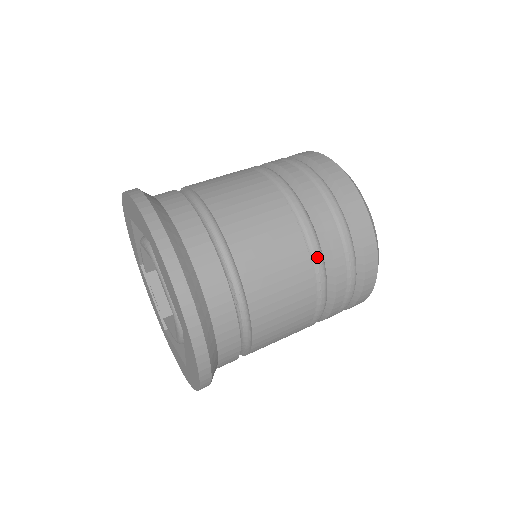
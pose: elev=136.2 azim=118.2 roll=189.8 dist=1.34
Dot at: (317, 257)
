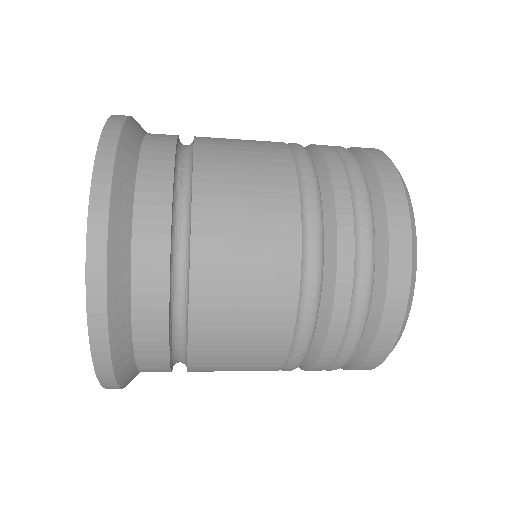
Dot at: (306, 170)
